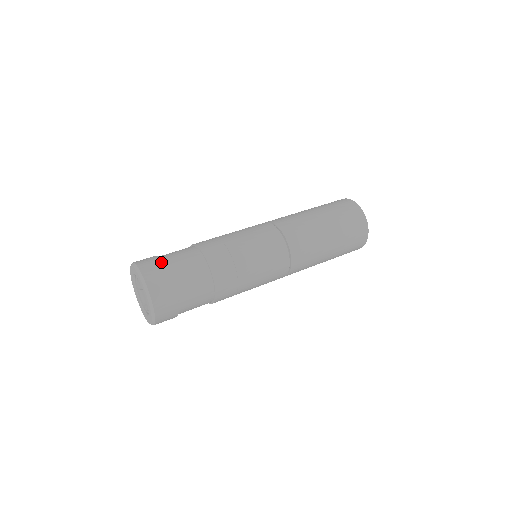
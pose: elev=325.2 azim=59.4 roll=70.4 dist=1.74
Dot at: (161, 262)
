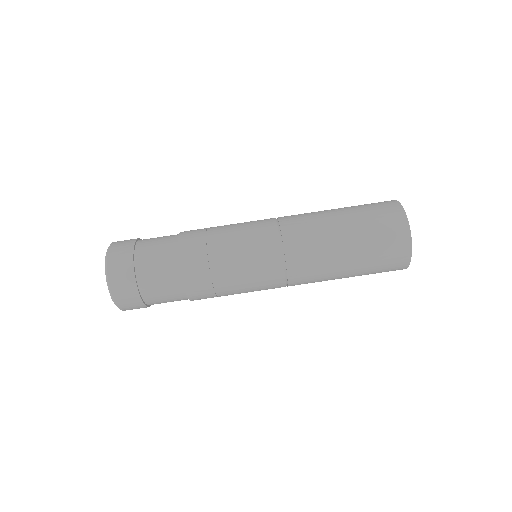
Dot at: (131, 252)
